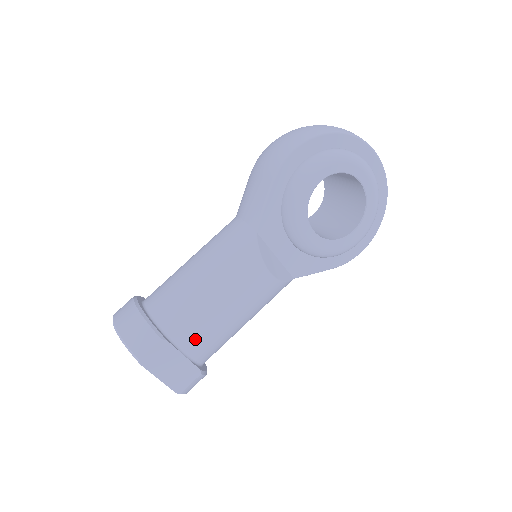
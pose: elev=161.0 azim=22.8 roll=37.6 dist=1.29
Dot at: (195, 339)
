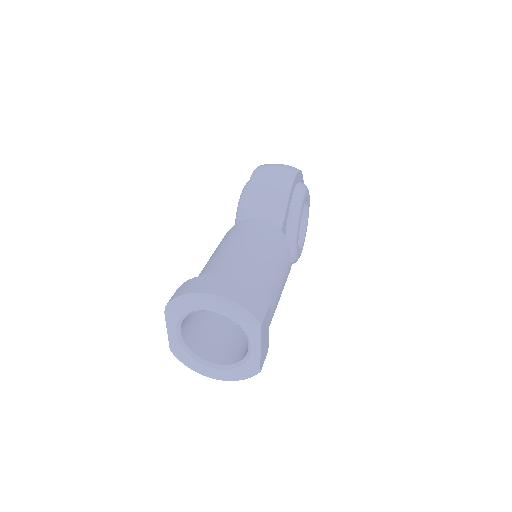
Dot at: (272, 313)
